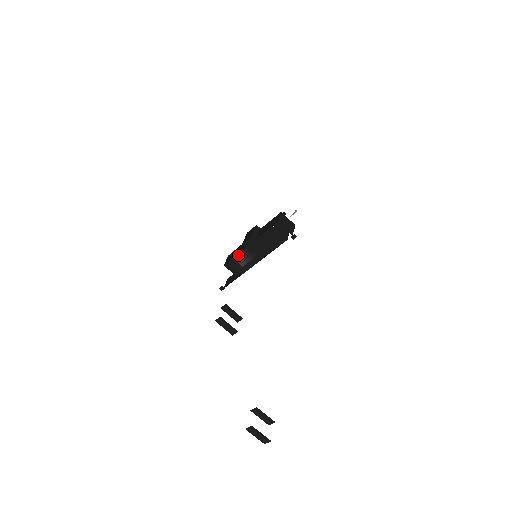
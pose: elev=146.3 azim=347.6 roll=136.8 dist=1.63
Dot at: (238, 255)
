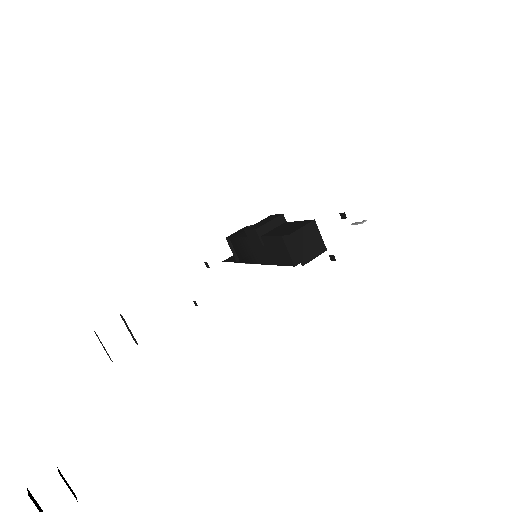
Dot at: (240, 239)
